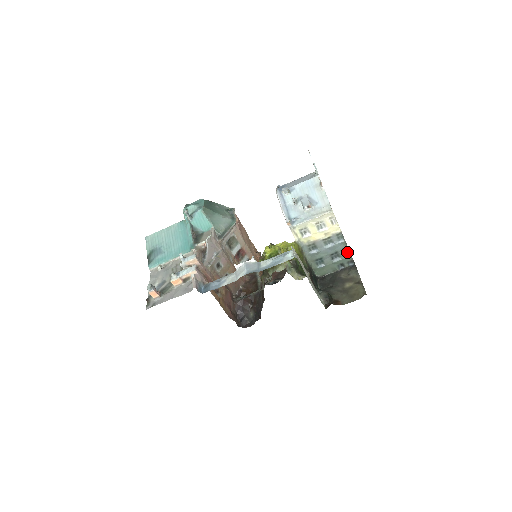
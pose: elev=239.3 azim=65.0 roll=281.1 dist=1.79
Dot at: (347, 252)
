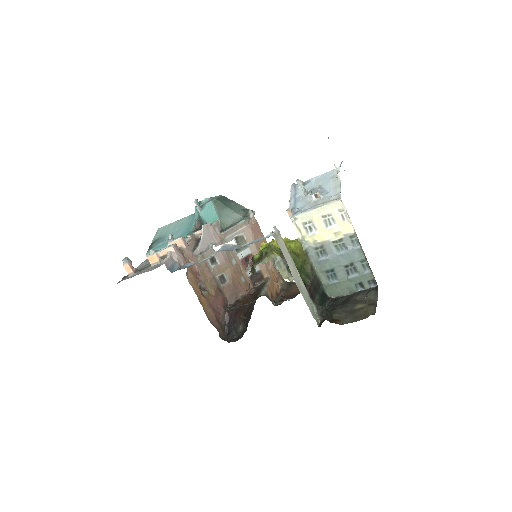
Dot at: (367, 266)
